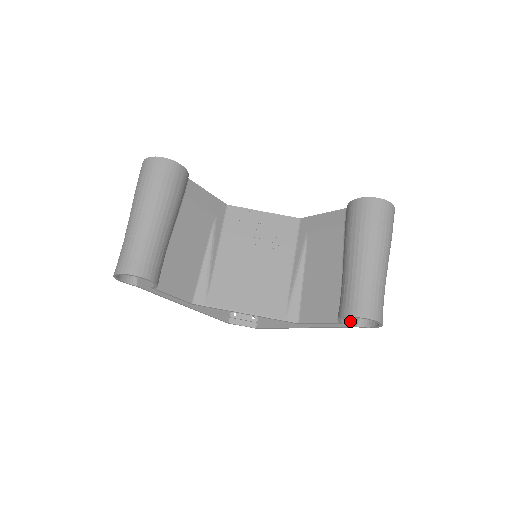
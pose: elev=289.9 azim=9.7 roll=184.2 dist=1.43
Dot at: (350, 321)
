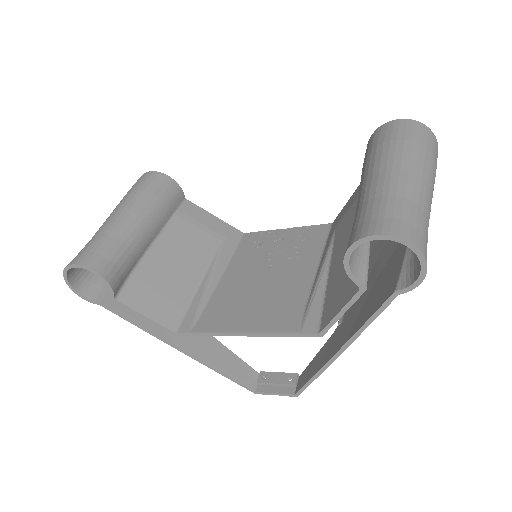
Dot at: (387, 292)
